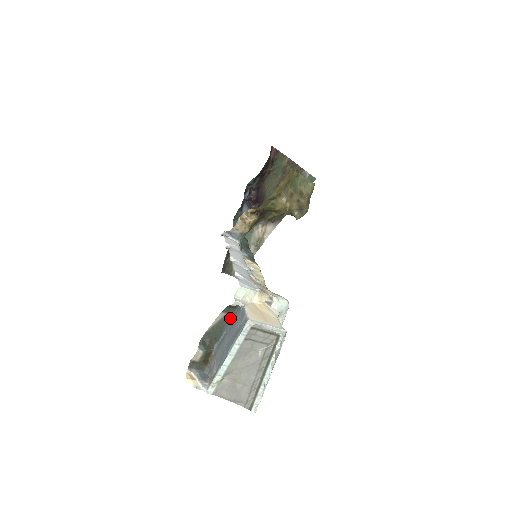
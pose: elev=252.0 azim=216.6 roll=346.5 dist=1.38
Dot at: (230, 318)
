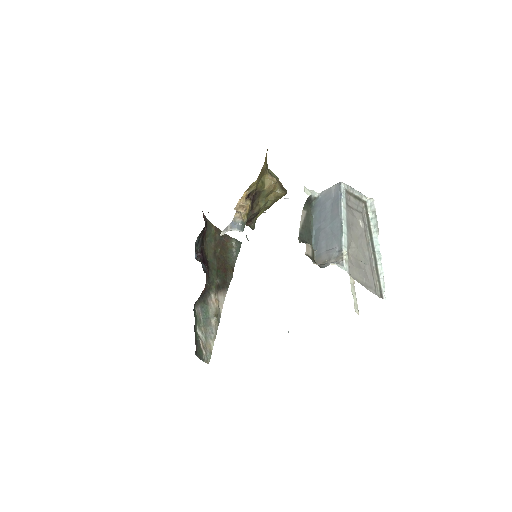
Dot at: (311, 217)
